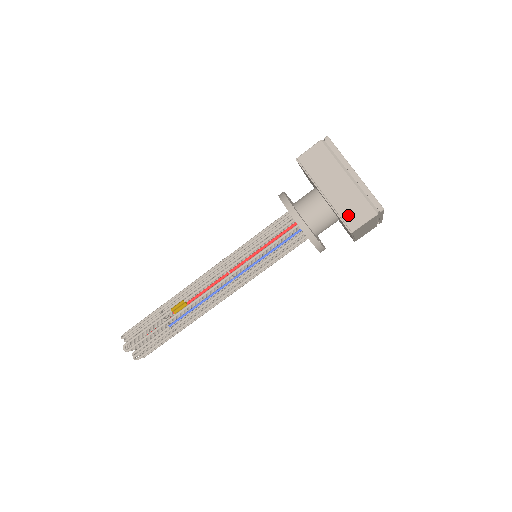
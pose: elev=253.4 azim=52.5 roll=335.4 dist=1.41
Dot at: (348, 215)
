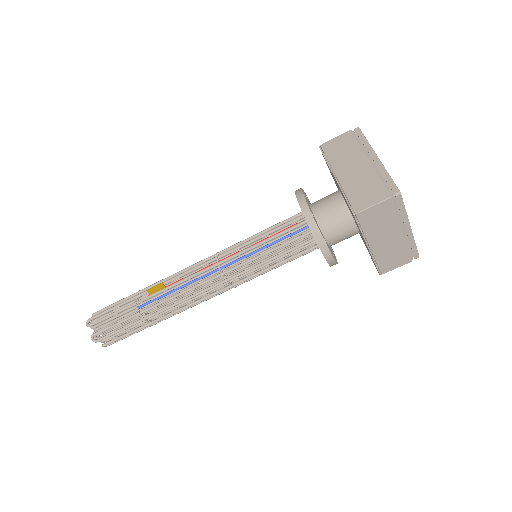
Dot at: (356, 196)
